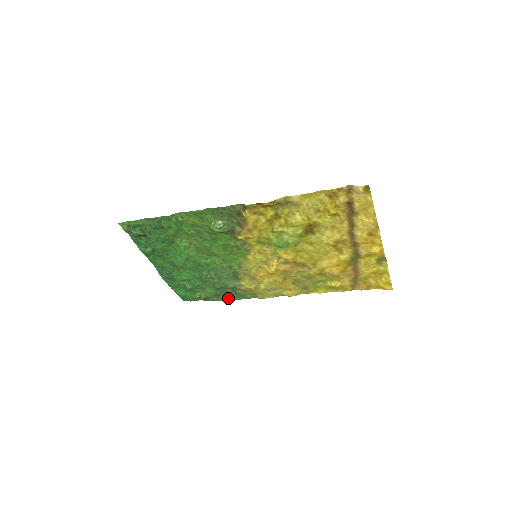
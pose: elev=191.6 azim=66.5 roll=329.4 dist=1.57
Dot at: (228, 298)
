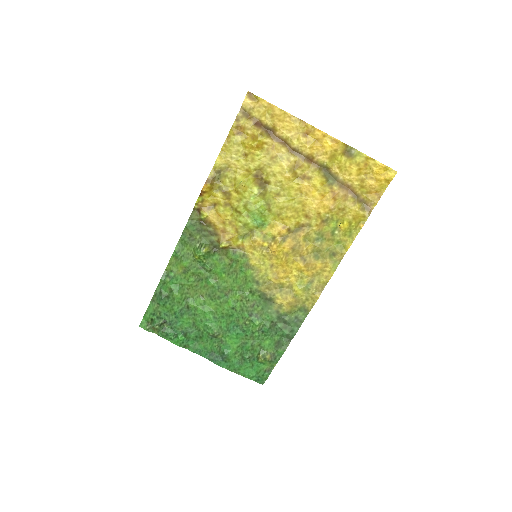
Dot at: (290, 339)
